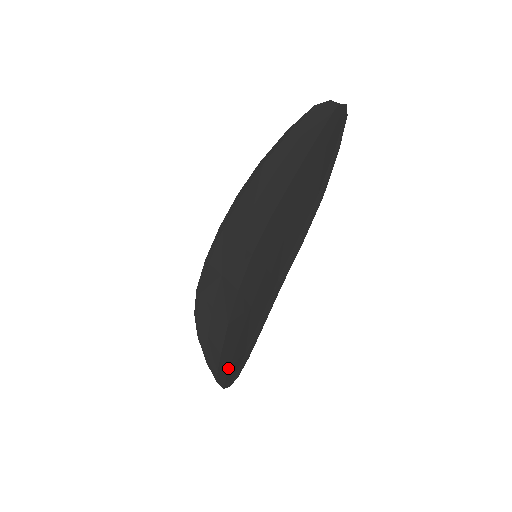
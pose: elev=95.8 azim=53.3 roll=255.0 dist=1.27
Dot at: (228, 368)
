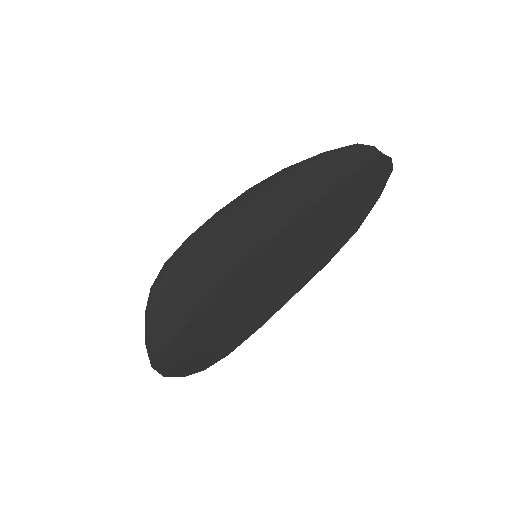
Dot at: (183, 357)
